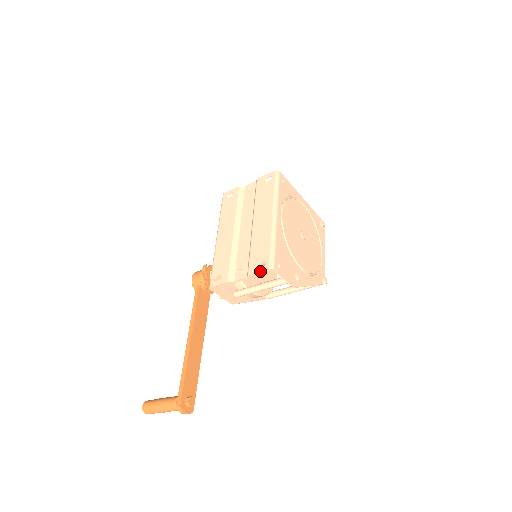
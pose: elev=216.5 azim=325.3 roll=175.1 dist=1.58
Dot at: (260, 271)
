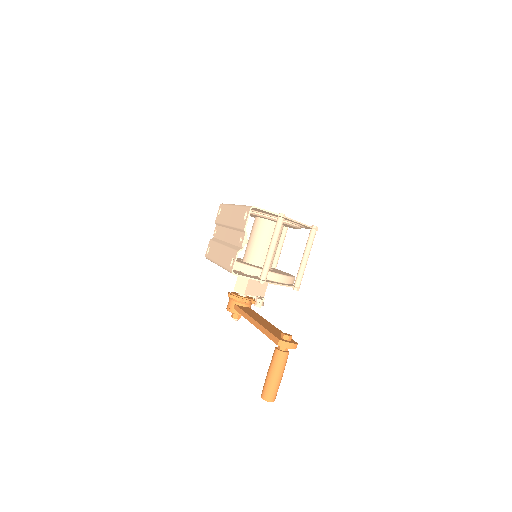
Dot at: (247, 217)
